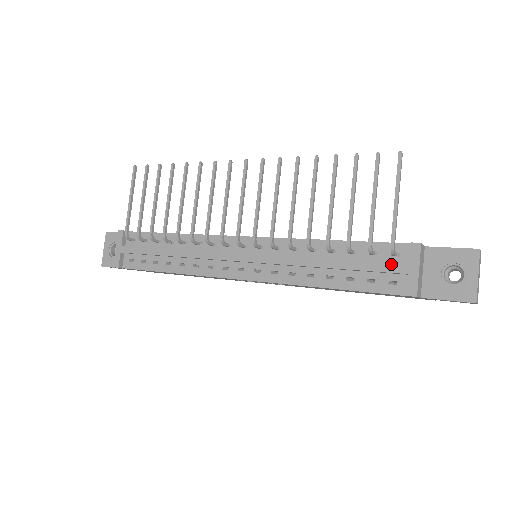
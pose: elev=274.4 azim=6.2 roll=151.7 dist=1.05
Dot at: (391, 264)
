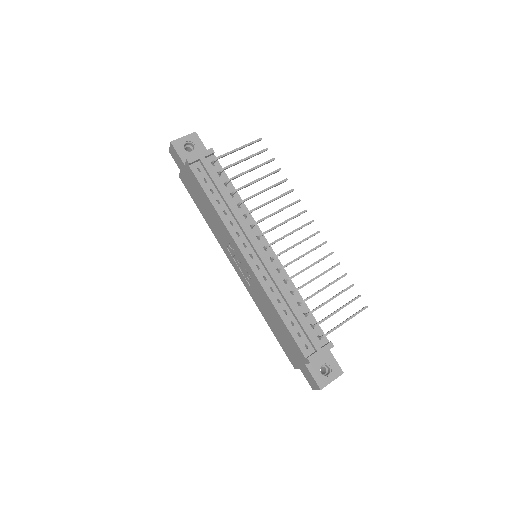
Dot at: (316, 339)
